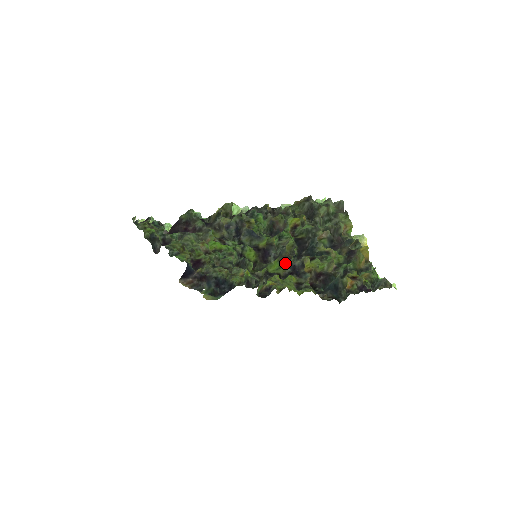
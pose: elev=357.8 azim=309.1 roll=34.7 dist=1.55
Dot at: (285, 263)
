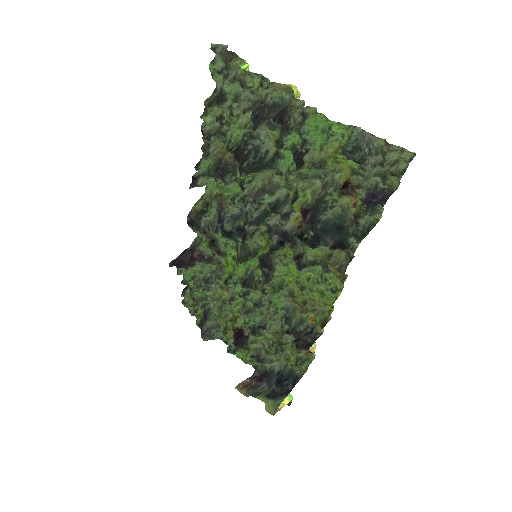
Dot at: (273, 233)
